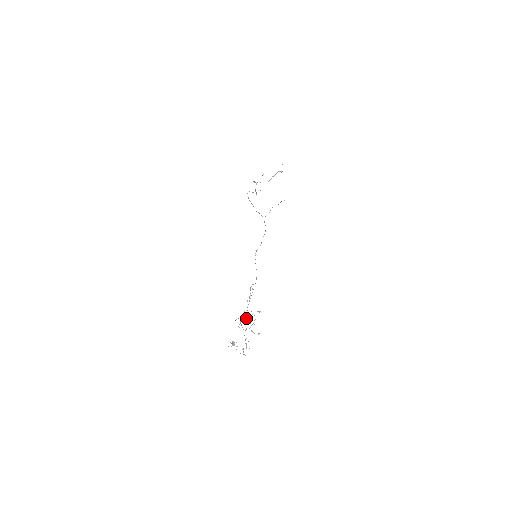
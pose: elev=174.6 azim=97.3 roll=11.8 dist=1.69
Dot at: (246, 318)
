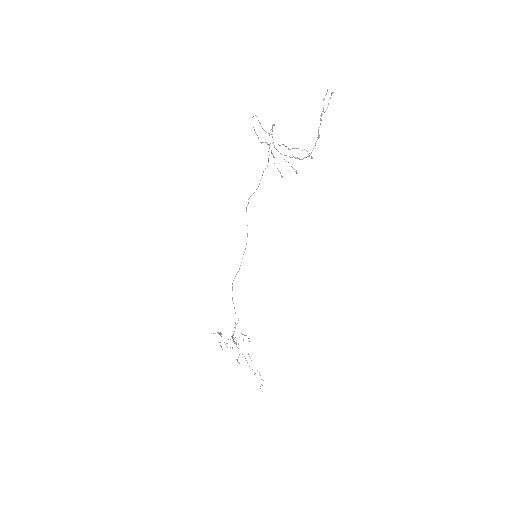
Dot at: occluded
